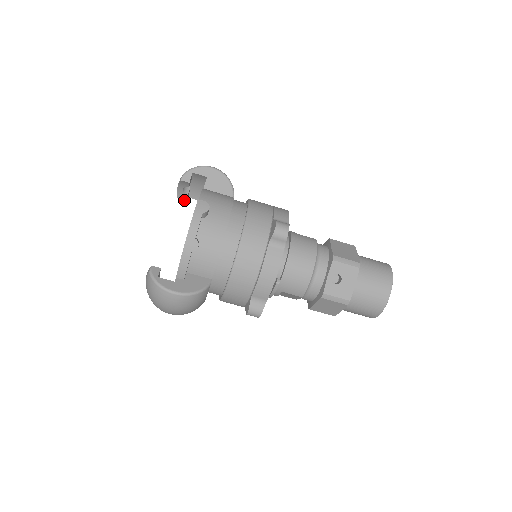
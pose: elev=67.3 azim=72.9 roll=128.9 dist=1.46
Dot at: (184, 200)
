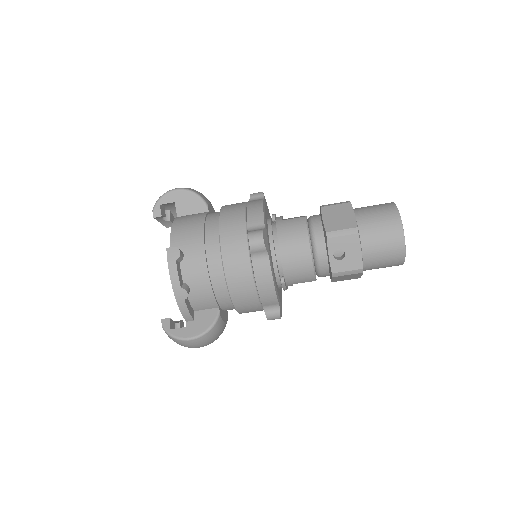
Dot at: (171, 225)
